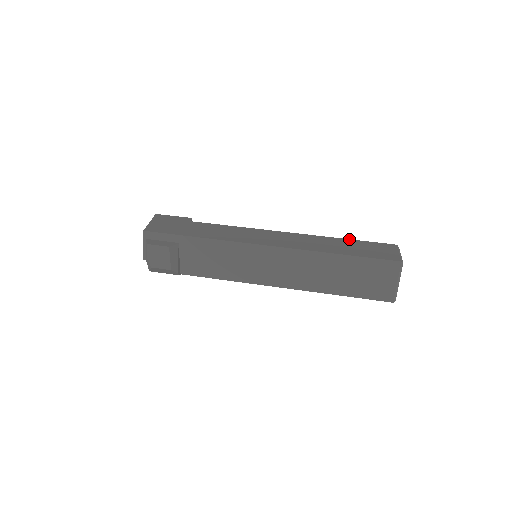
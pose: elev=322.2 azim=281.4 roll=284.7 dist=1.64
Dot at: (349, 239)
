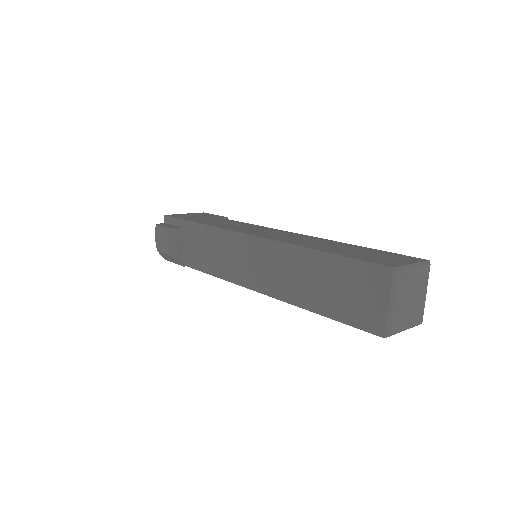
Dot at: (366, 247)
